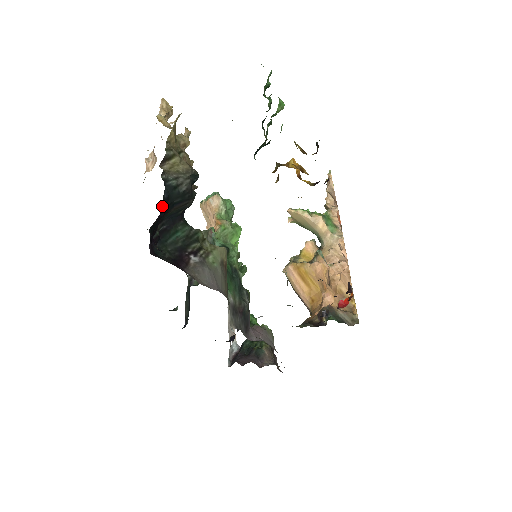
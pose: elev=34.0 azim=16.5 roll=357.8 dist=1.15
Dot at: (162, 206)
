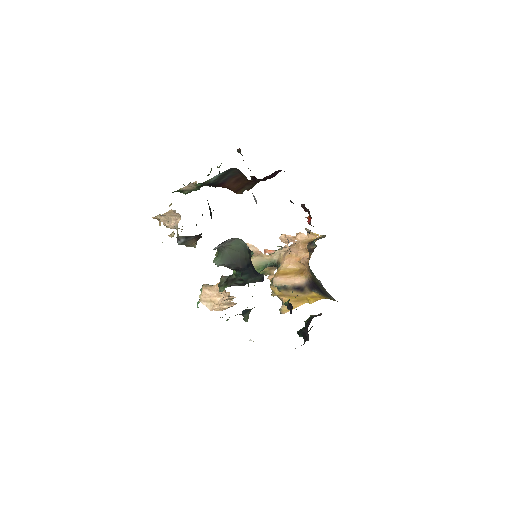
Dot at: occluded
